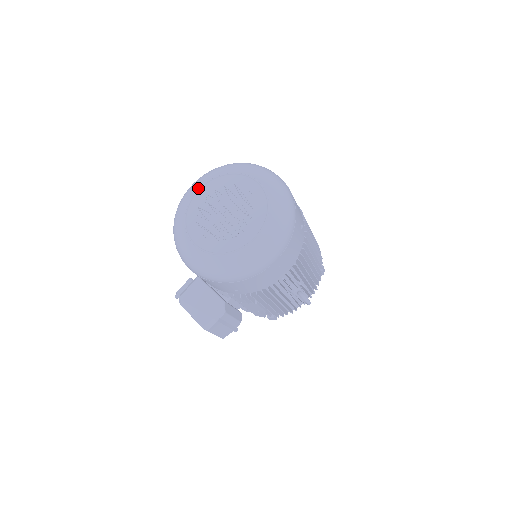
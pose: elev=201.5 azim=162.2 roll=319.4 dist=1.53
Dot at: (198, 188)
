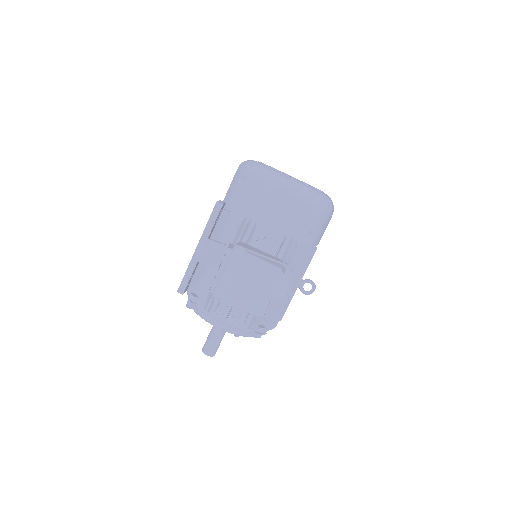
Dot at: occluded
